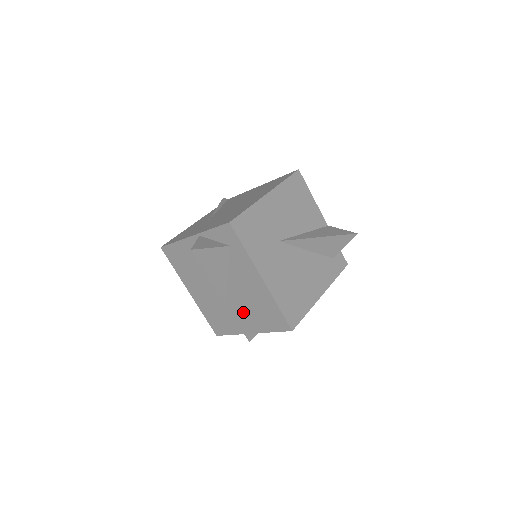
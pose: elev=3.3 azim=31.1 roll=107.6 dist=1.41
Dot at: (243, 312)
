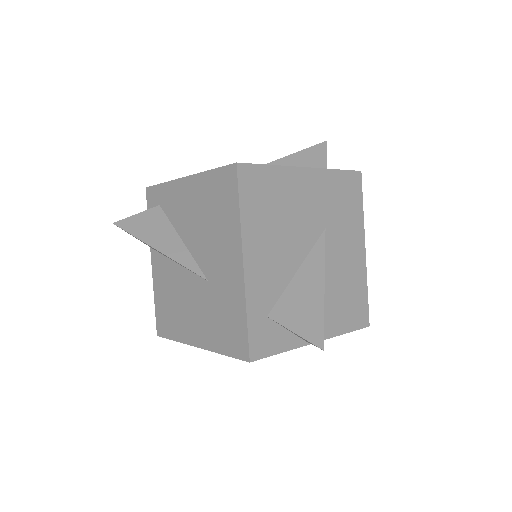
Dot at: (216, 251)
